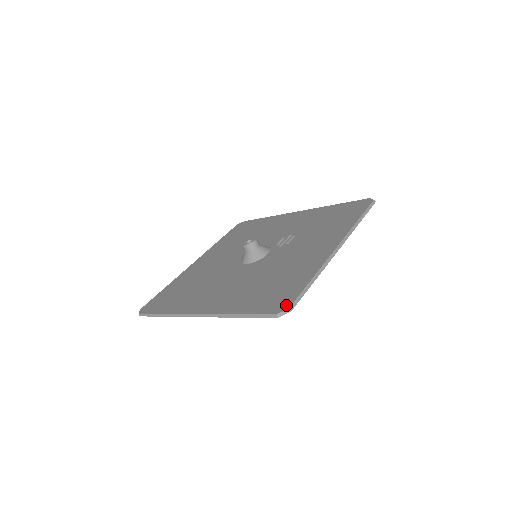
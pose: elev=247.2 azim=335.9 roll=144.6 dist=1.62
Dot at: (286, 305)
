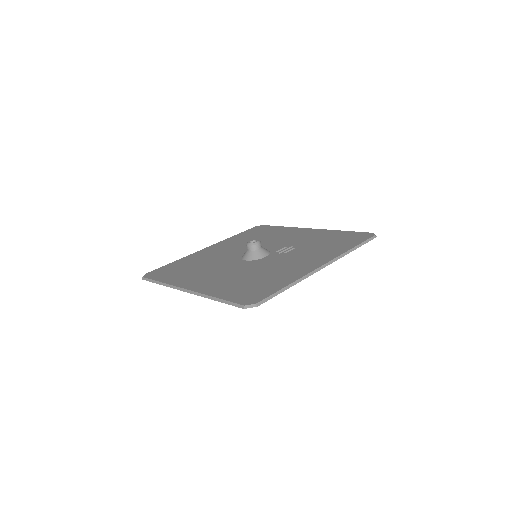
Dot at: (256, 300)
